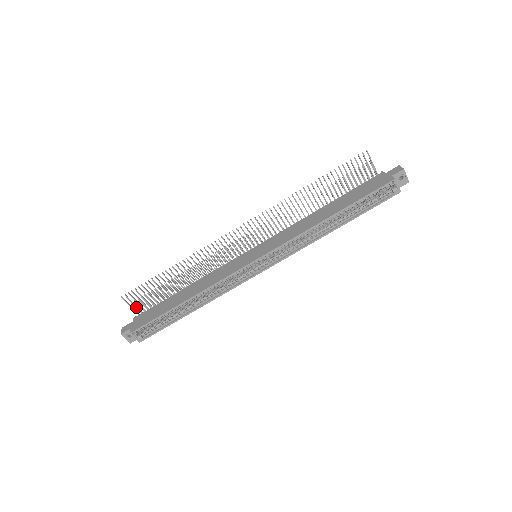
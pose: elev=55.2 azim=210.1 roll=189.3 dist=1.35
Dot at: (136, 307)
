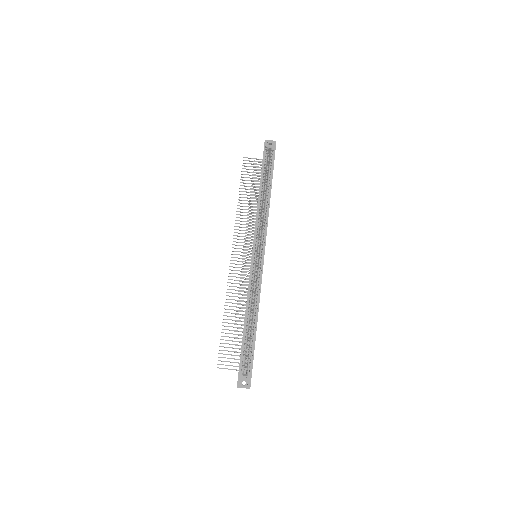
Dot at: (233, 366)
